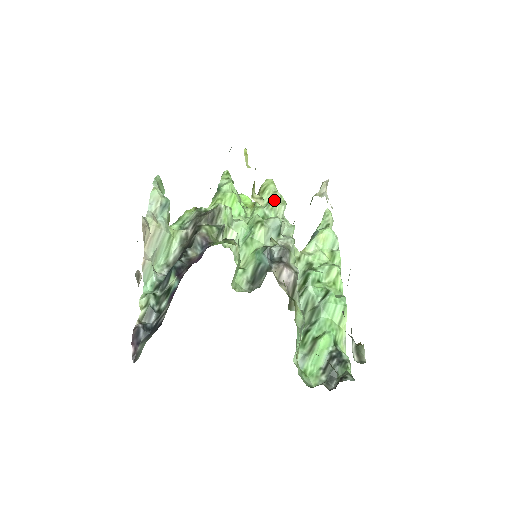
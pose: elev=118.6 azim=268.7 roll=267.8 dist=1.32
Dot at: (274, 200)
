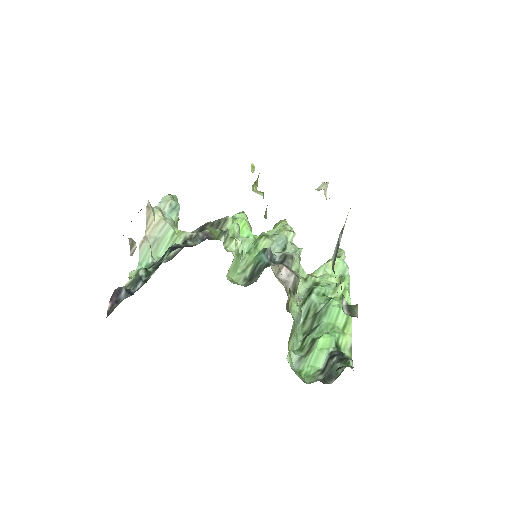
Dot at: (283, 228)
